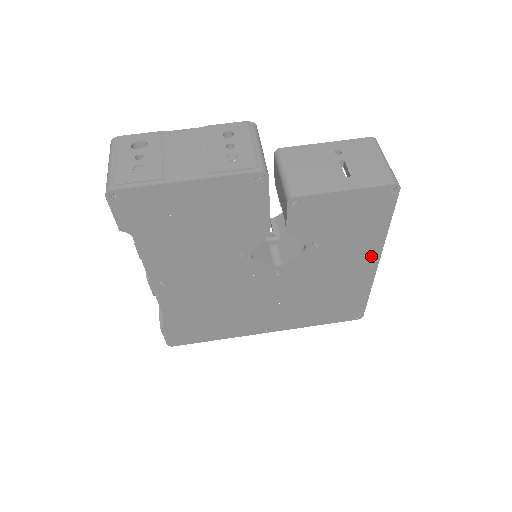
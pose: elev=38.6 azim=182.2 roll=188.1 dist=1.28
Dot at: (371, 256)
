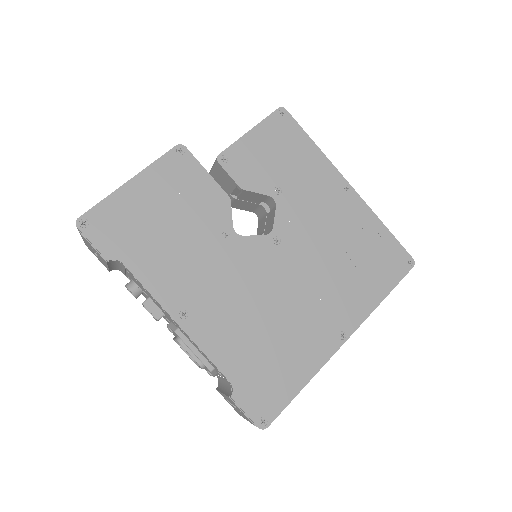
Dot at: (335, 180)
